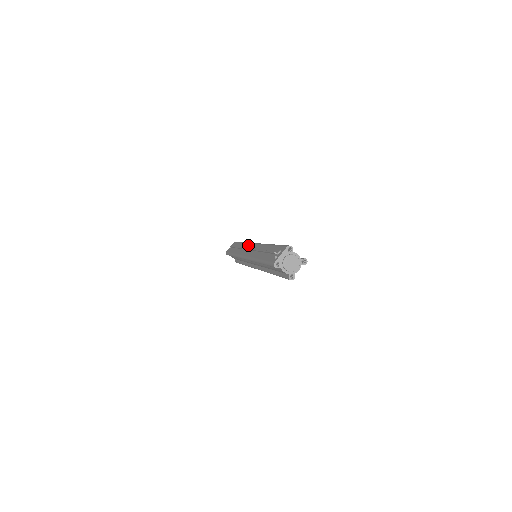
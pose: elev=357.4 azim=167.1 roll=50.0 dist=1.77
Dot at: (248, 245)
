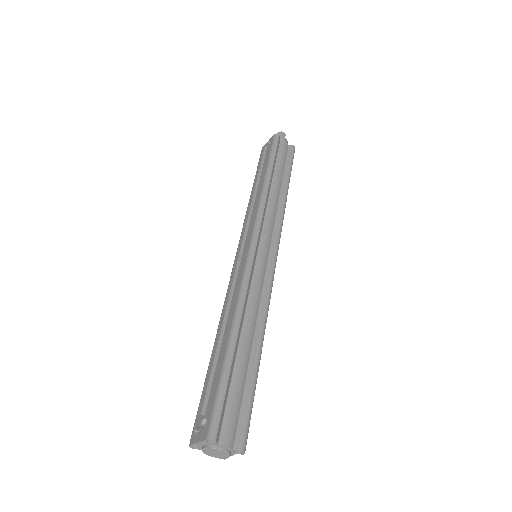
Dot at: (251, 225)
